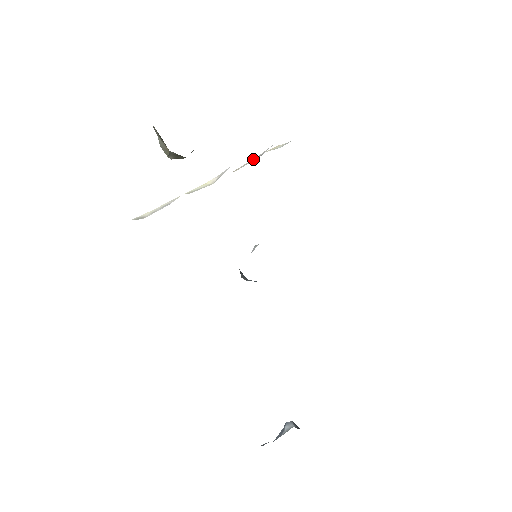
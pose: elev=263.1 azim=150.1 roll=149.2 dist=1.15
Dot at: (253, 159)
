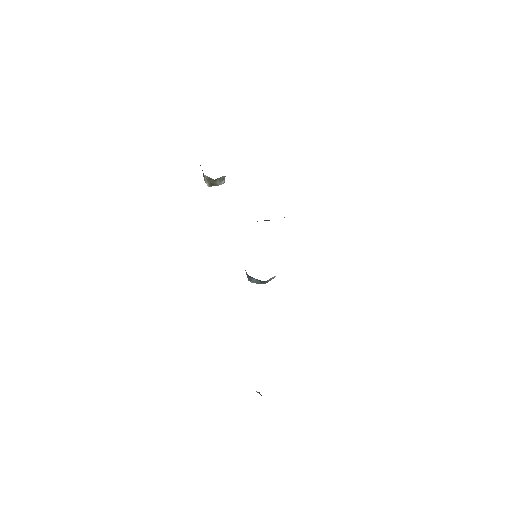
Dot at: occluded
